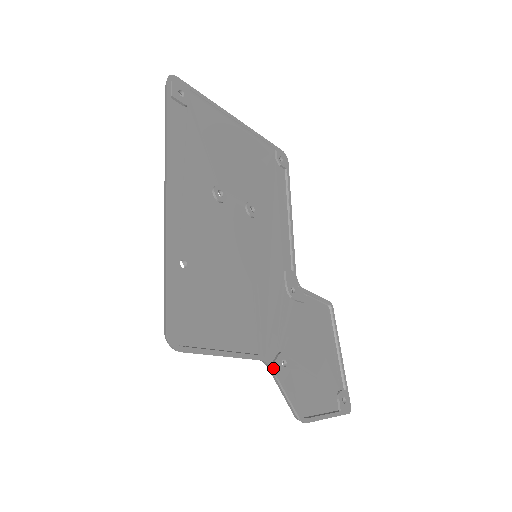
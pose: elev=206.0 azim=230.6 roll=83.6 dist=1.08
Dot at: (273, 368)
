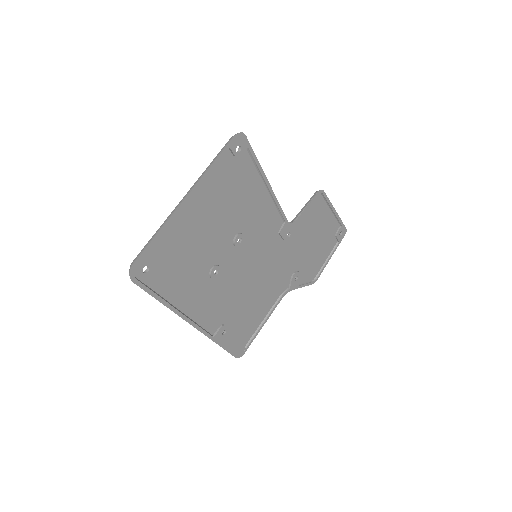
Dot at: (290, 290)
